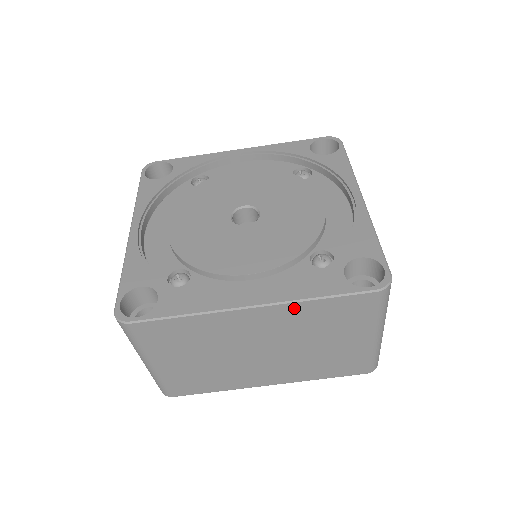
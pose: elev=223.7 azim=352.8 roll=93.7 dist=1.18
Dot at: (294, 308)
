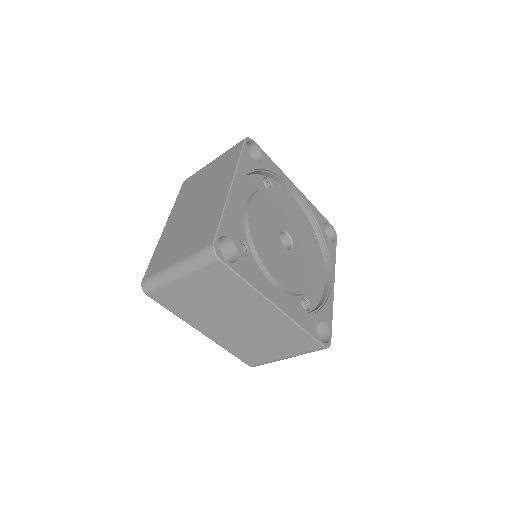
Dot at: (289, 323)
